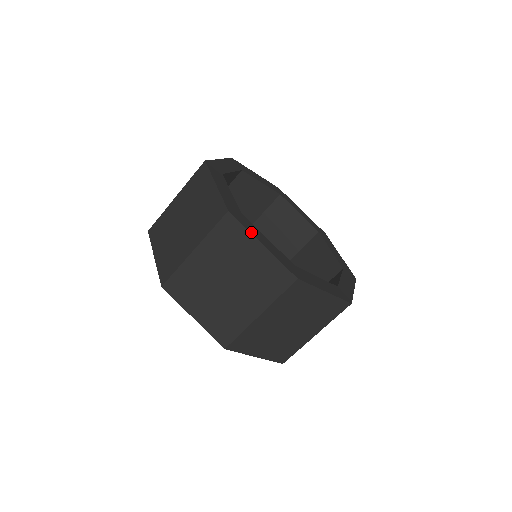
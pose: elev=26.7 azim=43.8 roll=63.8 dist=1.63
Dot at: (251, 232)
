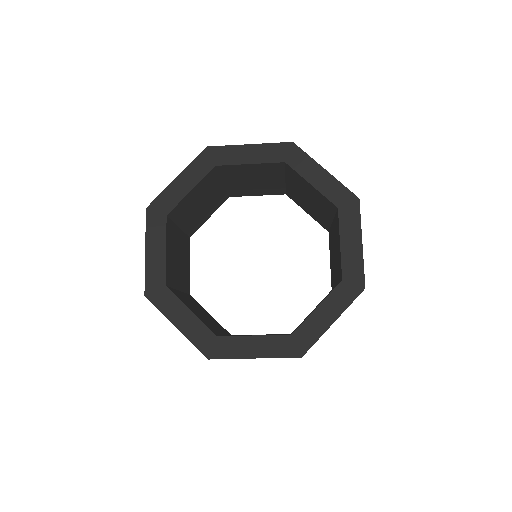
Dot at: (166, 314)
